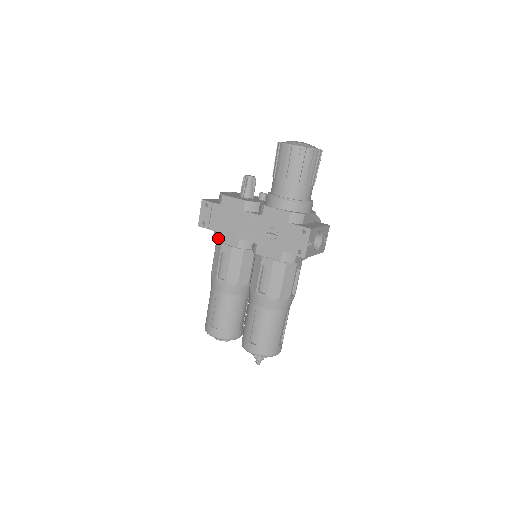
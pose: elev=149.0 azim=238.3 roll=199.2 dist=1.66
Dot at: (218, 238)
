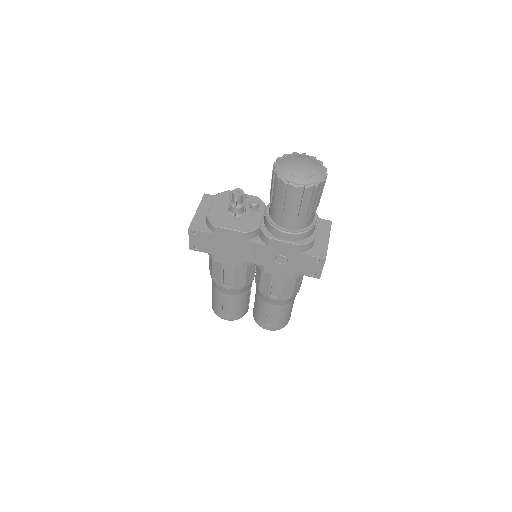
Dot at: (217, 259)
